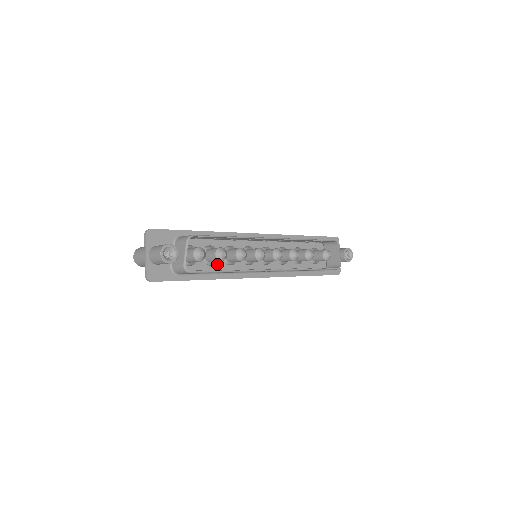
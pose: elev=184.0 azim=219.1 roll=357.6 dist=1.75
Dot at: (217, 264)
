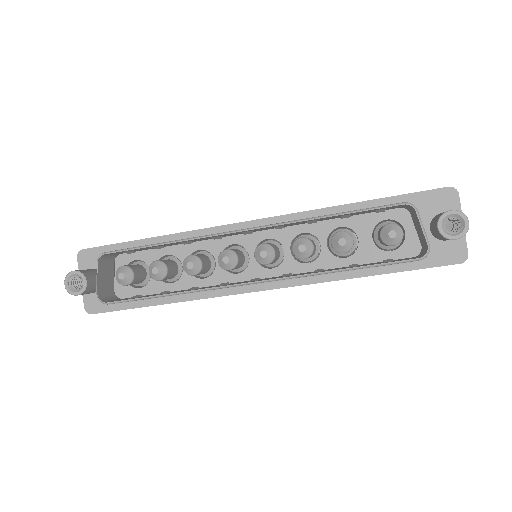
Dot at: (182, 280)
